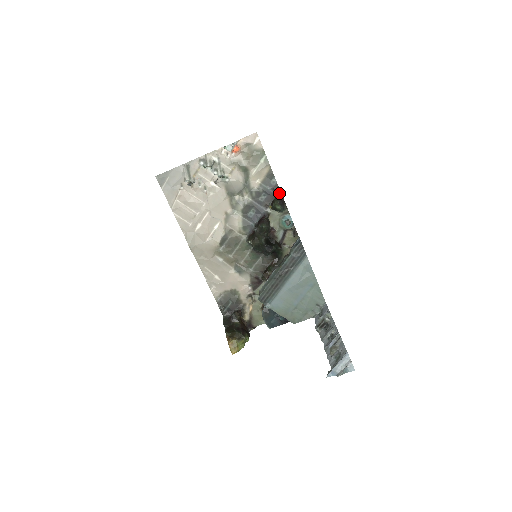
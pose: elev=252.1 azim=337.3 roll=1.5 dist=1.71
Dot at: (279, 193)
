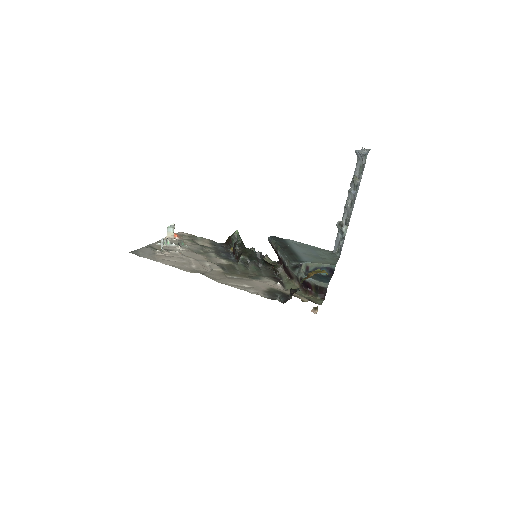
Dot at: (228, 238)
